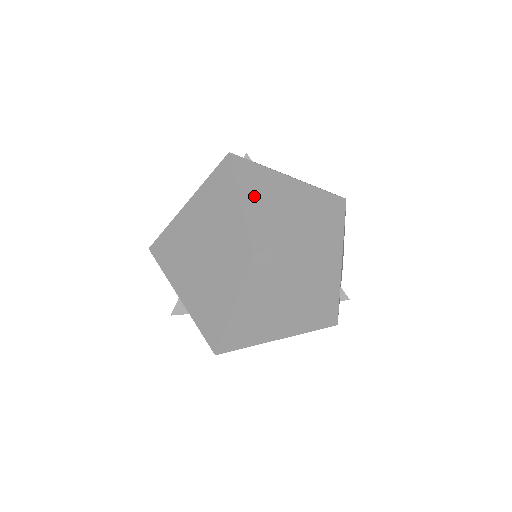
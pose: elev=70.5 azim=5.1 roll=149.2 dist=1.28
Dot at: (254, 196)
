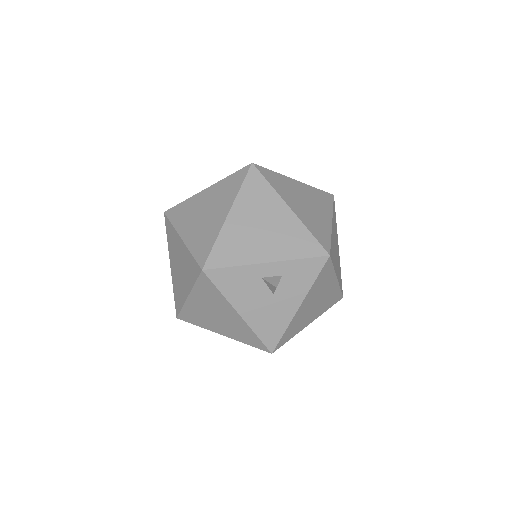
Dot at: occluded
